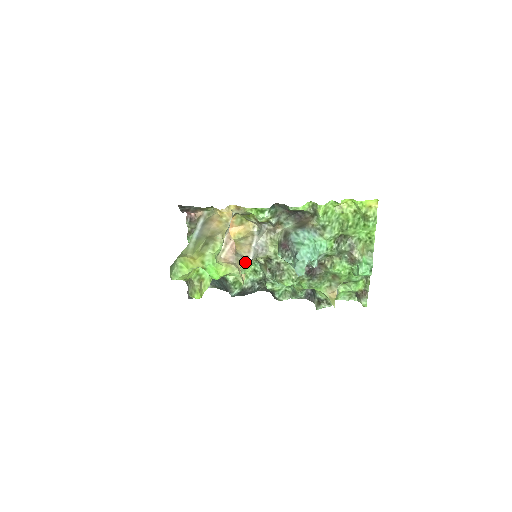
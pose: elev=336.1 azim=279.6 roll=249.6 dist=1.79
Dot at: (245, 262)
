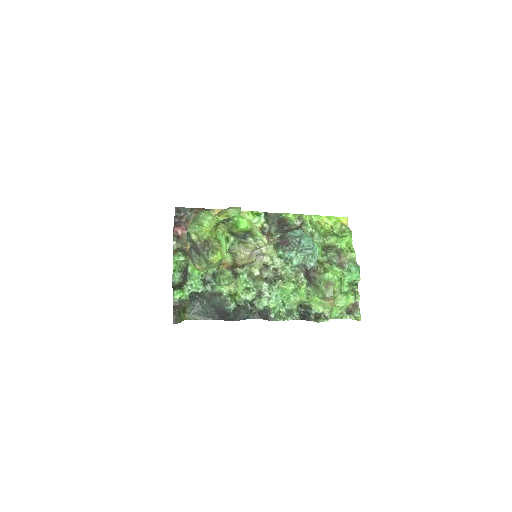
Dot at: occluded
